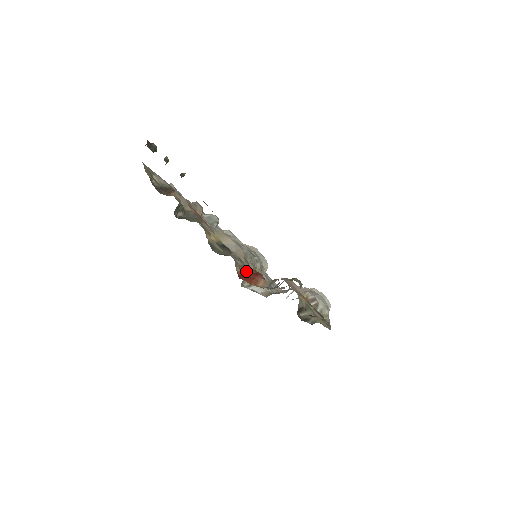
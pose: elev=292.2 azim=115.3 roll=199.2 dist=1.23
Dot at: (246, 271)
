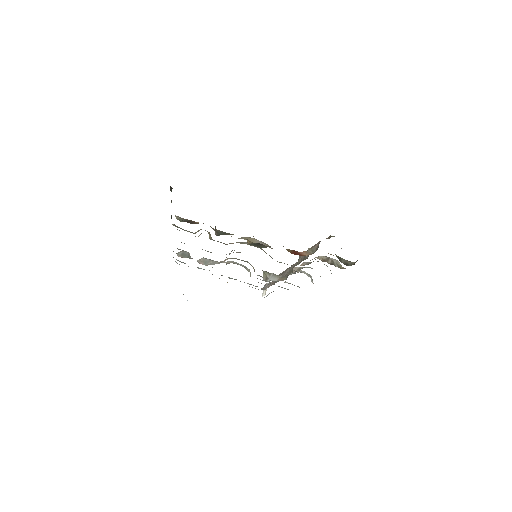
Dot at: (290, 251)
